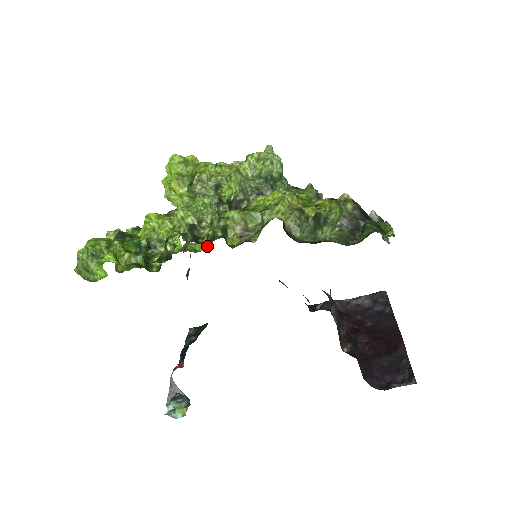
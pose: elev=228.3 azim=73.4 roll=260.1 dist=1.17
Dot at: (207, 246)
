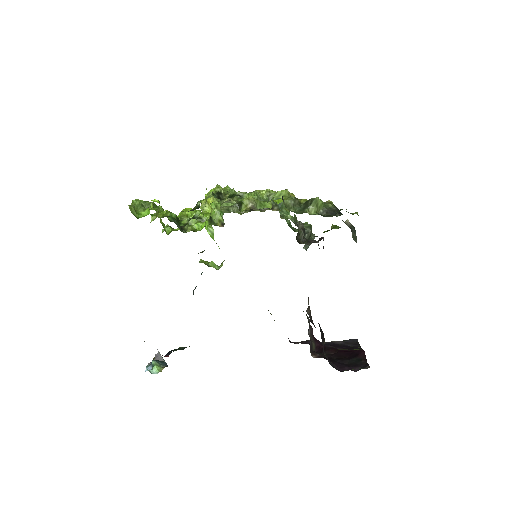
Dot at: (218, 266)
